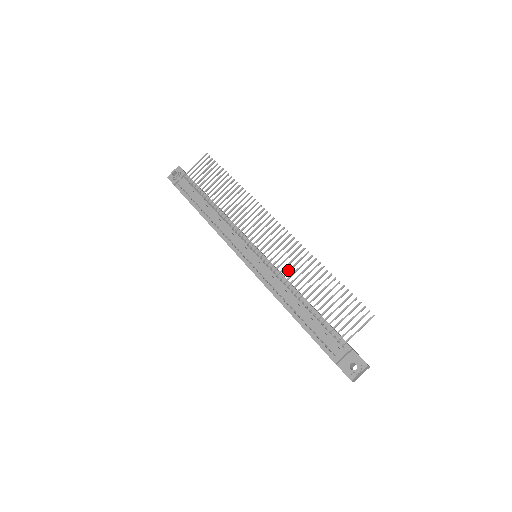
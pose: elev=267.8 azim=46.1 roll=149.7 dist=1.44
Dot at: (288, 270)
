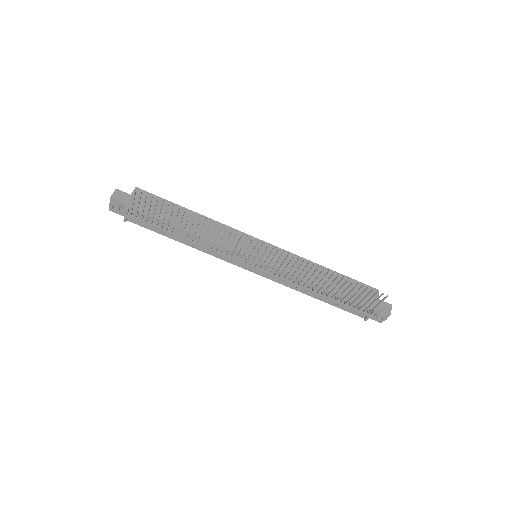
Dot at: (297, 278)
